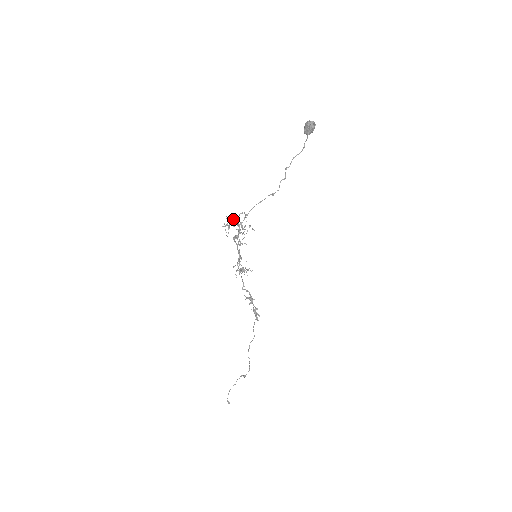
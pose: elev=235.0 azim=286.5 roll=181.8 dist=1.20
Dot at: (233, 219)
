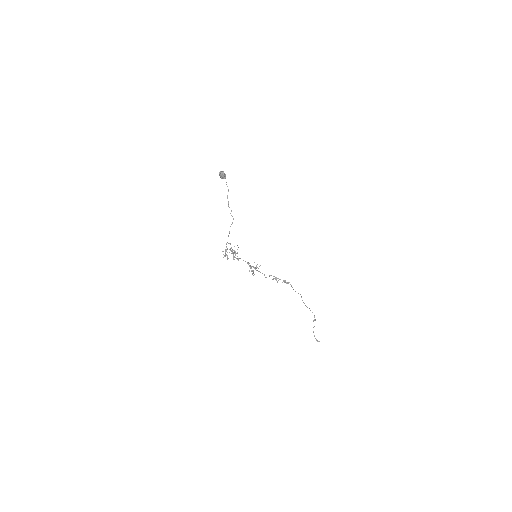
Dot at: (225, 249)
